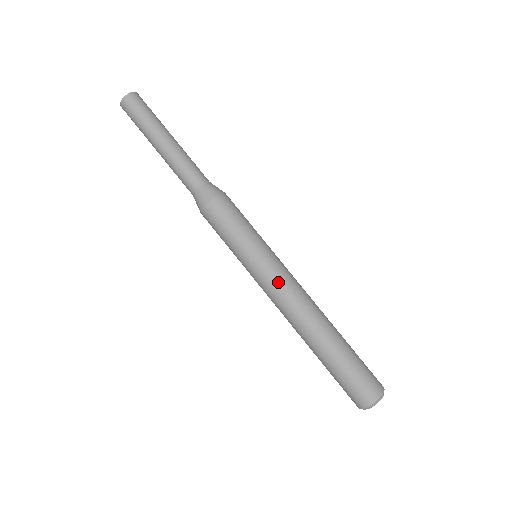
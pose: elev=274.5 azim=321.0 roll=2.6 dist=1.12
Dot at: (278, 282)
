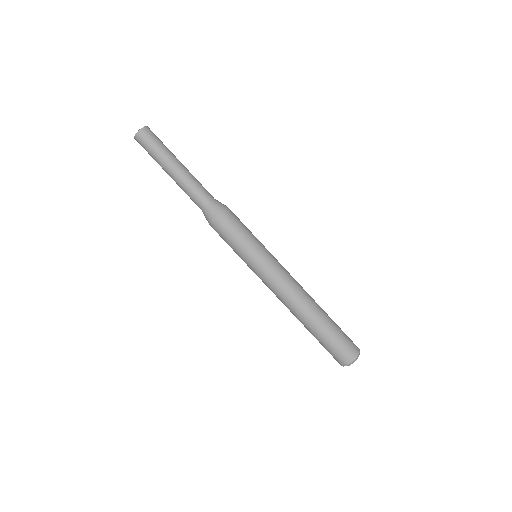
Dot at: (277, 275)
